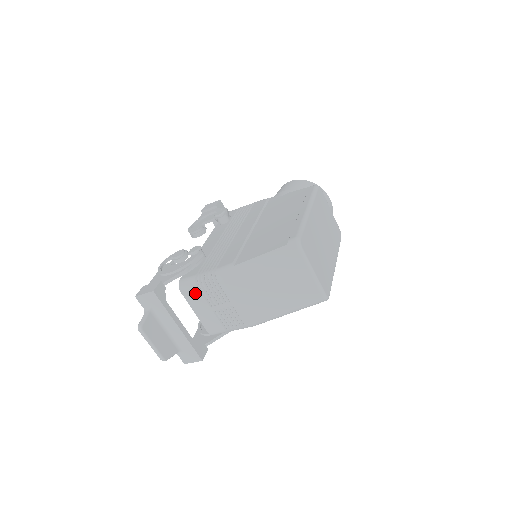
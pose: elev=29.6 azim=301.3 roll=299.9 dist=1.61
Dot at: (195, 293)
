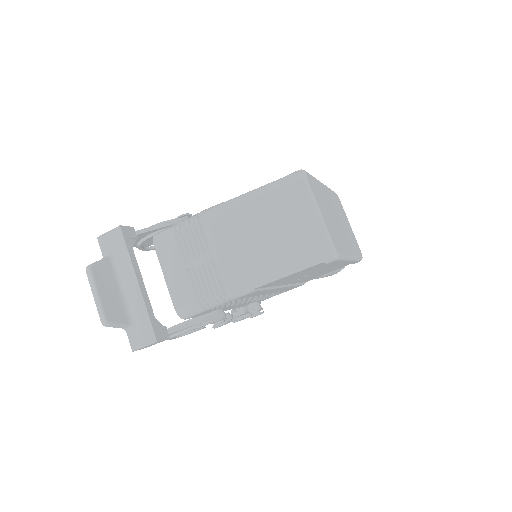
Dot at: (170, 243)
